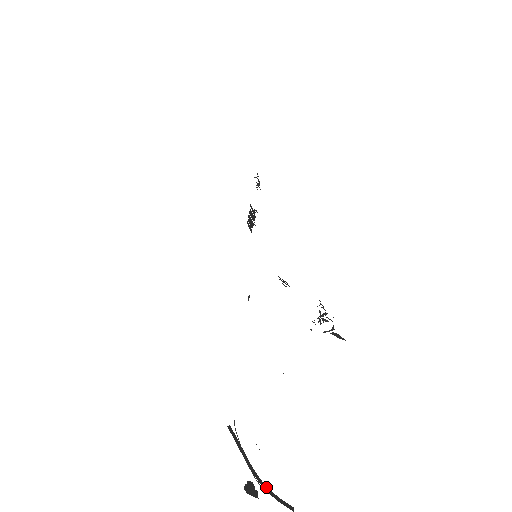
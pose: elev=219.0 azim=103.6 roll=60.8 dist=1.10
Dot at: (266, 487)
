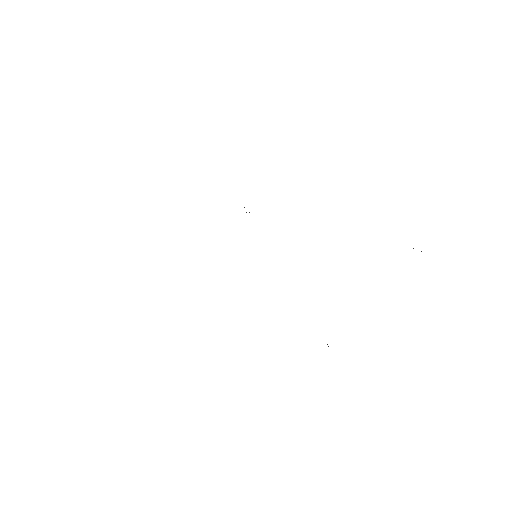
Dot at: occluded
